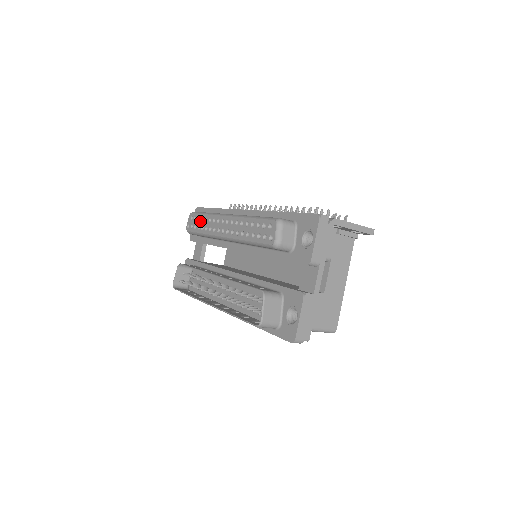
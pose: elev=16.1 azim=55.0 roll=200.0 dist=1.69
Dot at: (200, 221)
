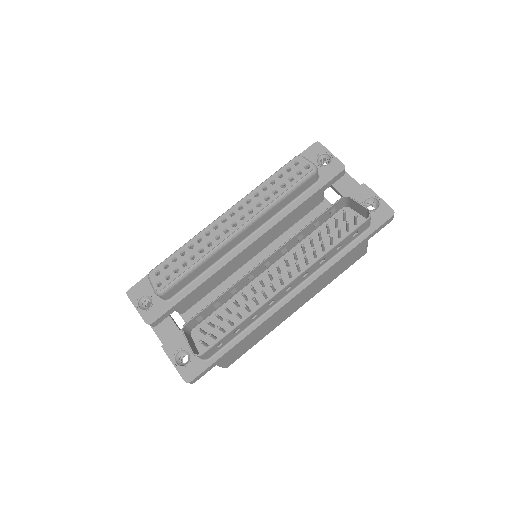
Dot at: (180, 257)
